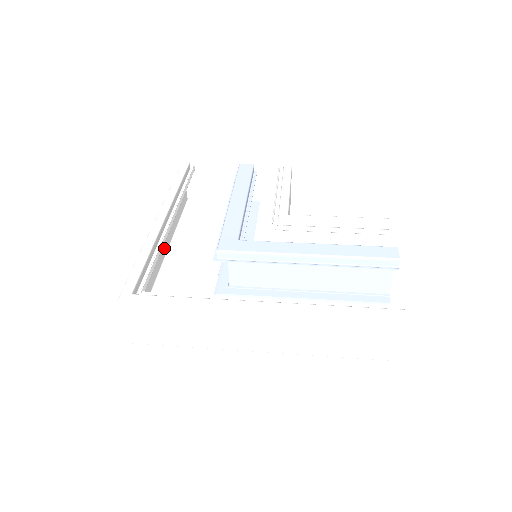
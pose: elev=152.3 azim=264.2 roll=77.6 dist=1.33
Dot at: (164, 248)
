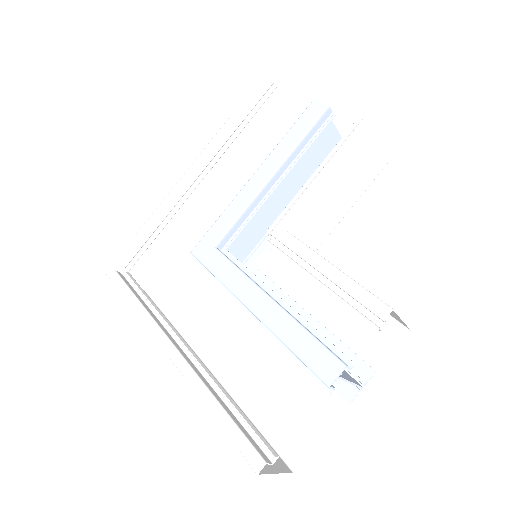
Dot at: (213, 193)
